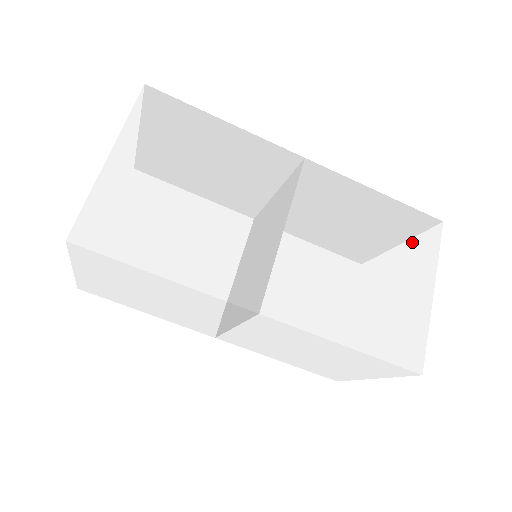
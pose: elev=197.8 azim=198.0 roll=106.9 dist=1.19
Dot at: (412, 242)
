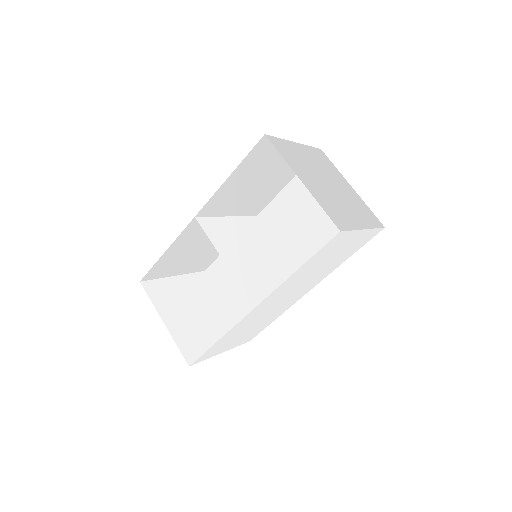
Dot at: (265, 174)
